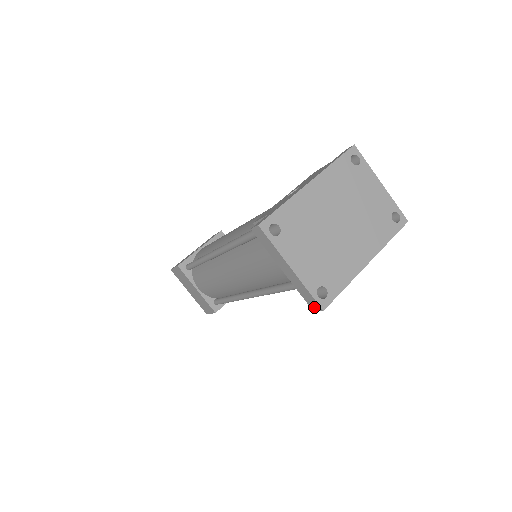
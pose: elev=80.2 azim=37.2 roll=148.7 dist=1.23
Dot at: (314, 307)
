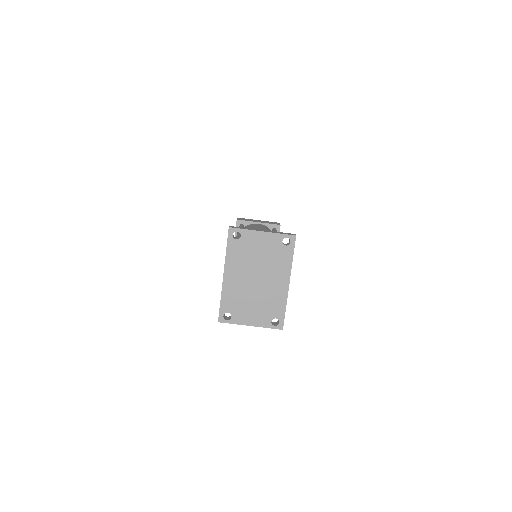
Dot at: occluded
